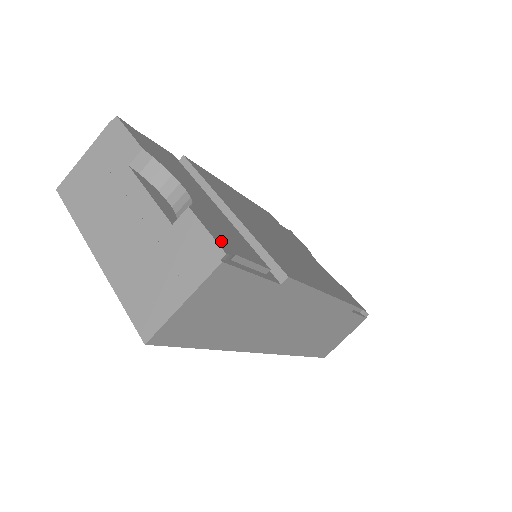
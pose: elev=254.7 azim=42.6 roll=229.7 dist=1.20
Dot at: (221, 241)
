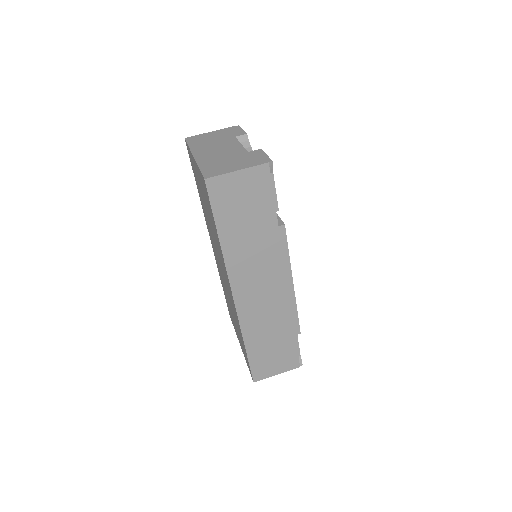
Dot at: occluded
